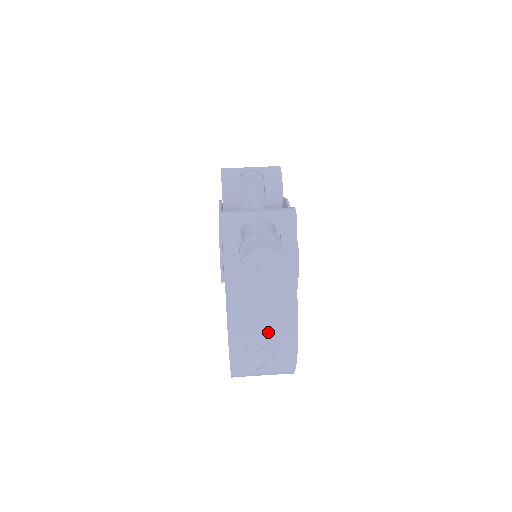
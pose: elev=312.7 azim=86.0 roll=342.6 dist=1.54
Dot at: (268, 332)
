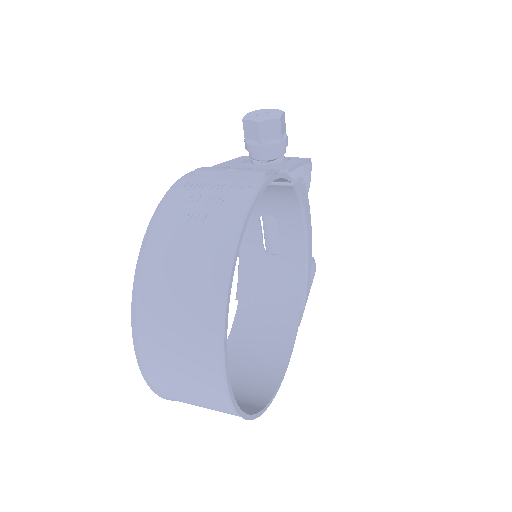
Dot at: (234, 172)
